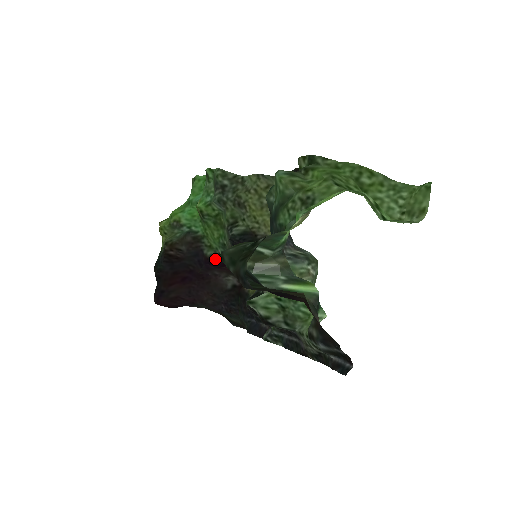
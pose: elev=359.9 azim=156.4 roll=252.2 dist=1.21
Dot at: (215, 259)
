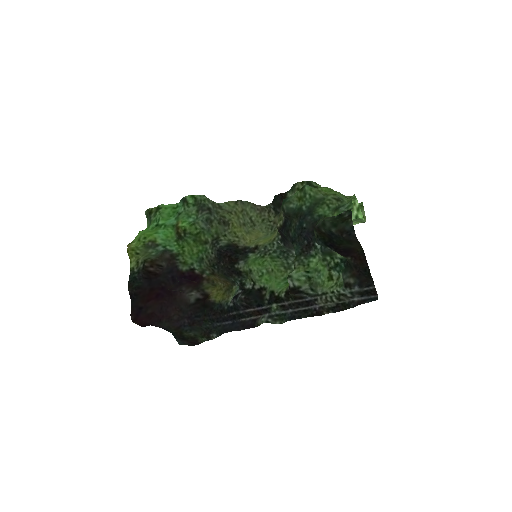
Dot at: (190, 273)
